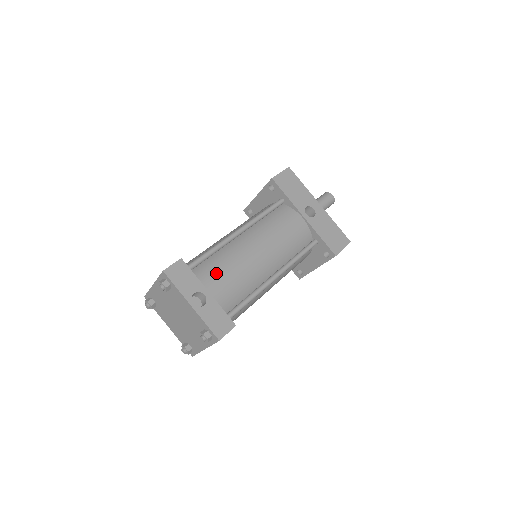
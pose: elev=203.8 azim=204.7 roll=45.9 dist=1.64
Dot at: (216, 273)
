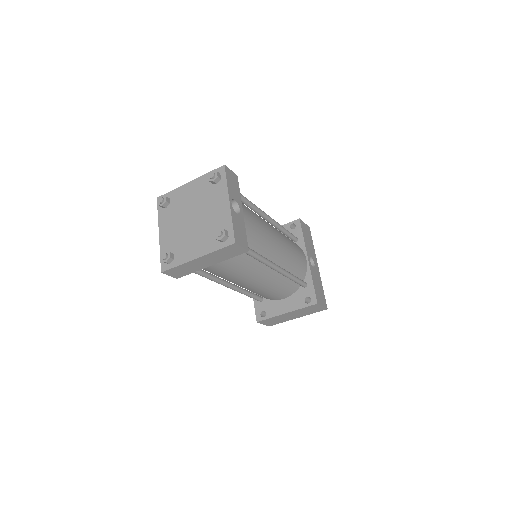
Dot at: (250, 212)
